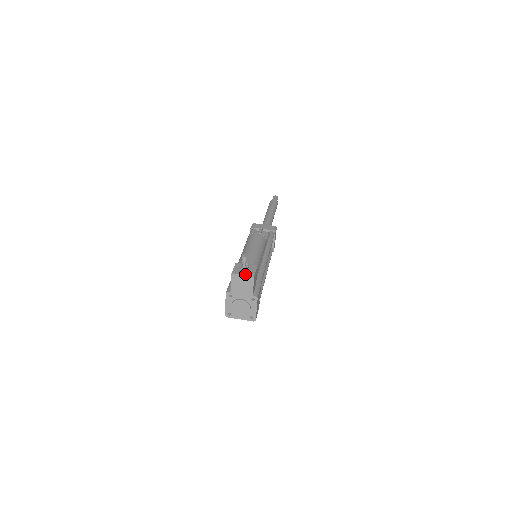
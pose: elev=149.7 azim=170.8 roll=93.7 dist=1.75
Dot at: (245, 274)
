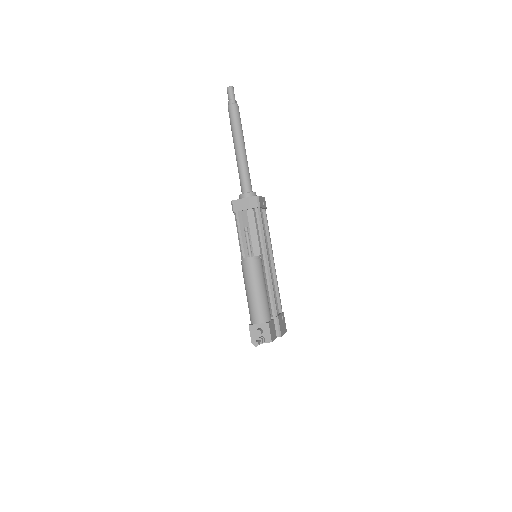
Dot at: (263, 342)
